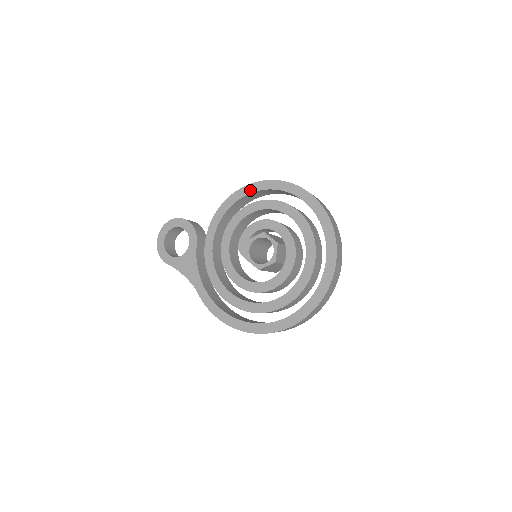
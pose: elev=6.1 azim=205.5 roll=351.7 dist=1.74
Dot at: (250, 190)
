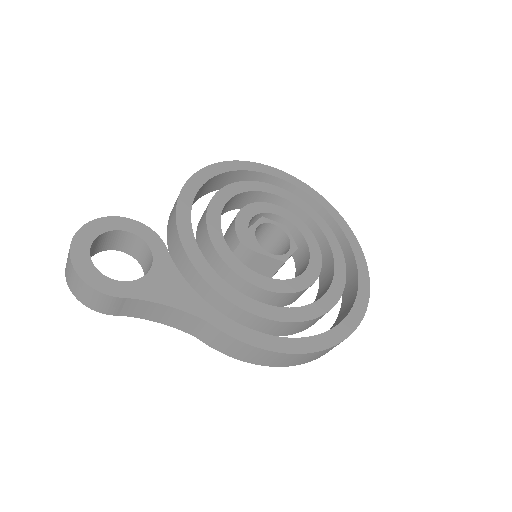
Dot at: (214, 171)
